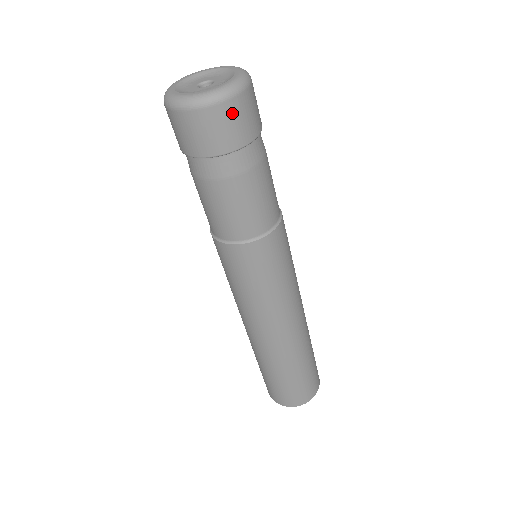
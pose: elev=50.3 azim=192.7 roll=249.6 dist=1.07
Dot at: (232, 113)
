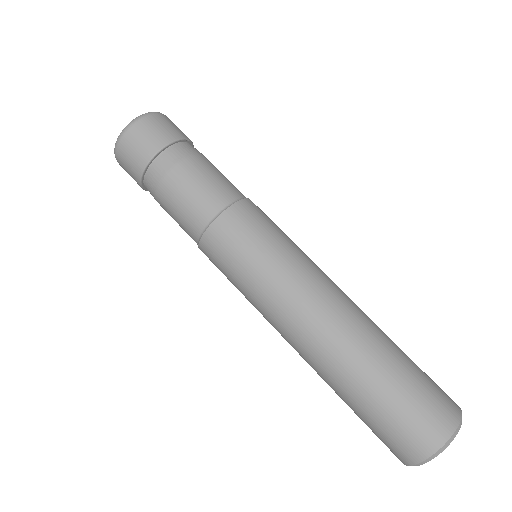
Dot at: (171, 122)
